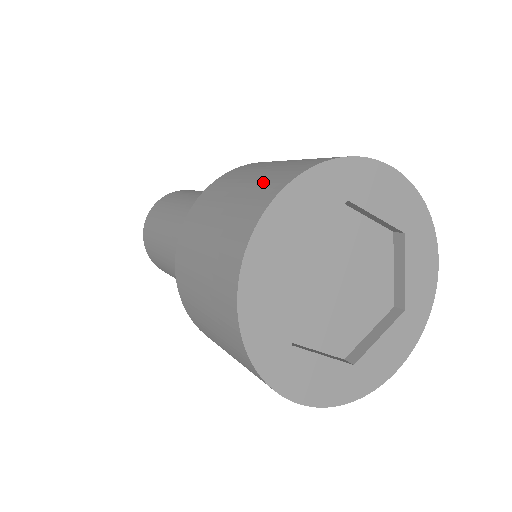
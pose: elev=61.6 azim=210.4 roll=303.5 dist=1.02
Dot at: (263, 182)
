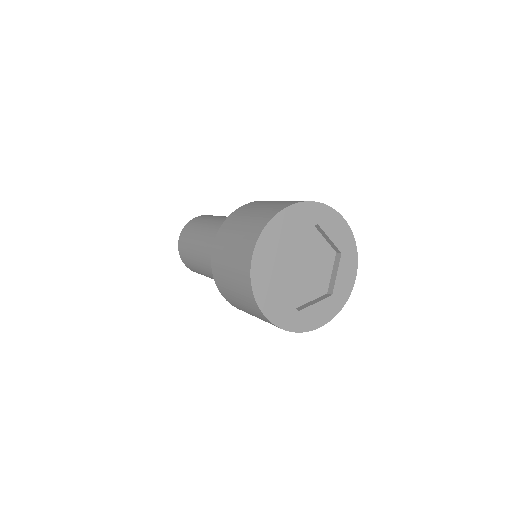
Dot at: (279, 204)
